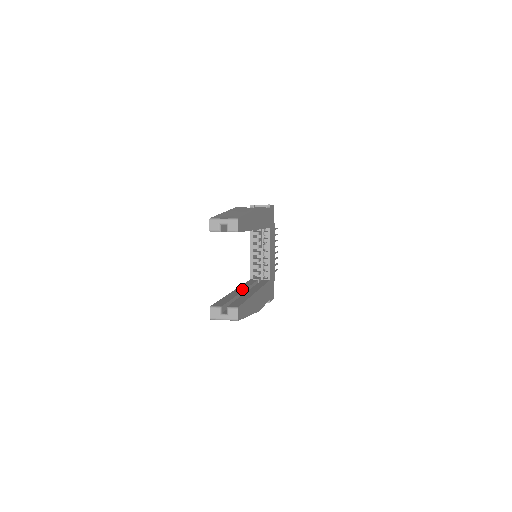
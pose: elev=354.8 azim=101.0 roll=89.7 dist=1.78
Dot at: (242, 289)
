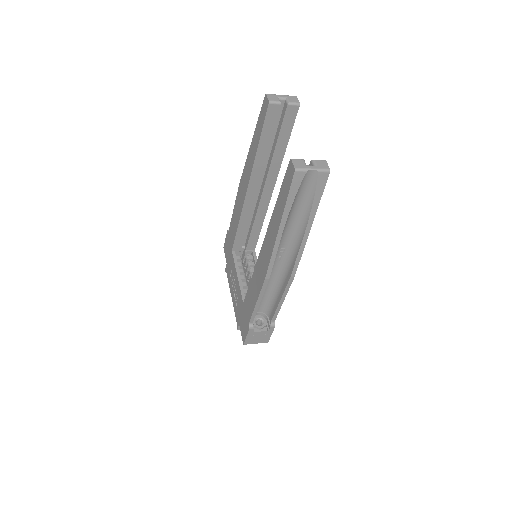
Dot at: occluded
